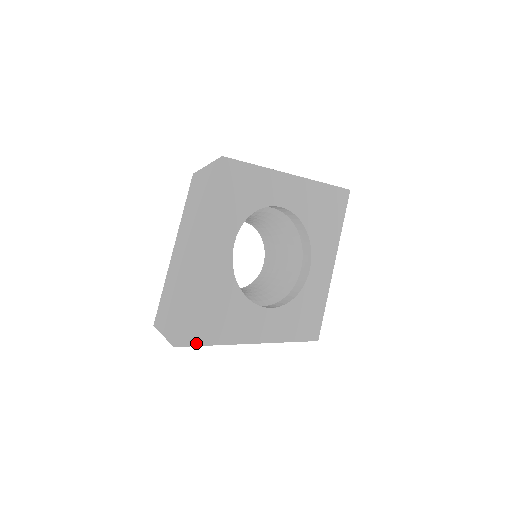
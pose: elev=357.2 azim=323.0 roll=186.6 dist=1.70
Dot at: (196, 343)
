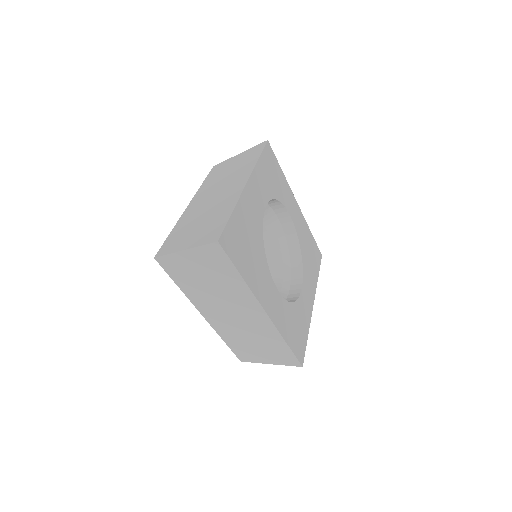
Dot at: (232, 259)
